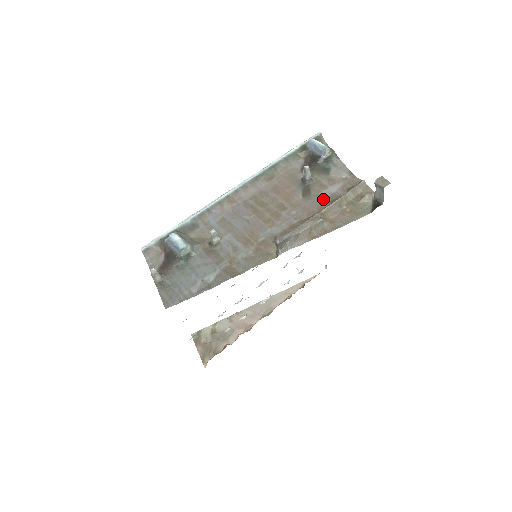
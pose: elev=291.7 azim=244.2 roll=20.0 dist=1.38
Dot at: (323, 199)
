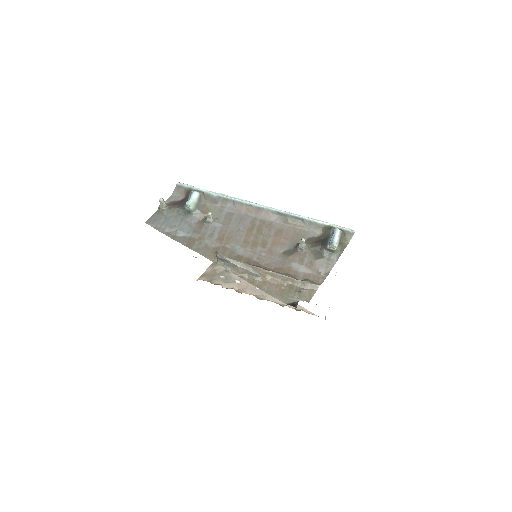
Dot at: (287, 267)
